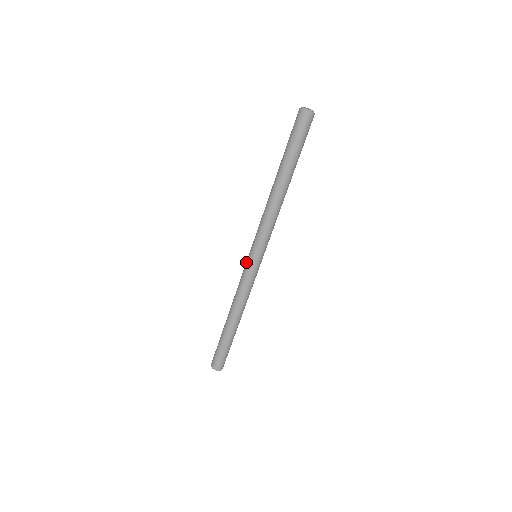
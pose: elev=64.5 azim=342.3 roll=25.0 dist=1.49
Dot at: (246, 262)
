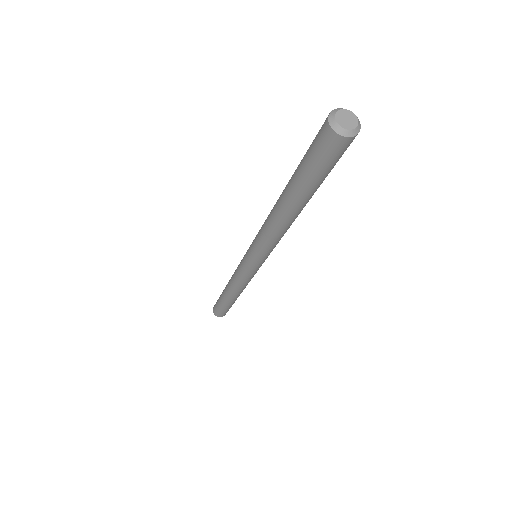
Dot at: (243, 257)
